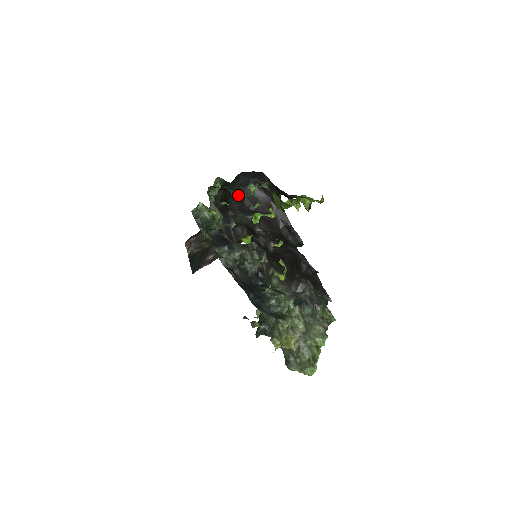
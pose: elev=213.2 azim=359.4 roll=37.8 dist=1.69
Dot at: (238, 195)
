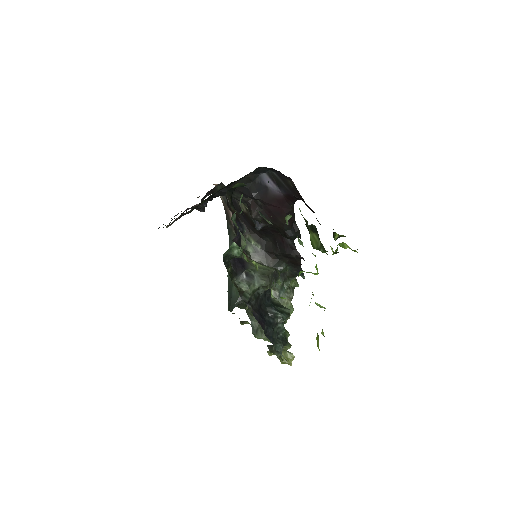
Dot at: (270, 222)
